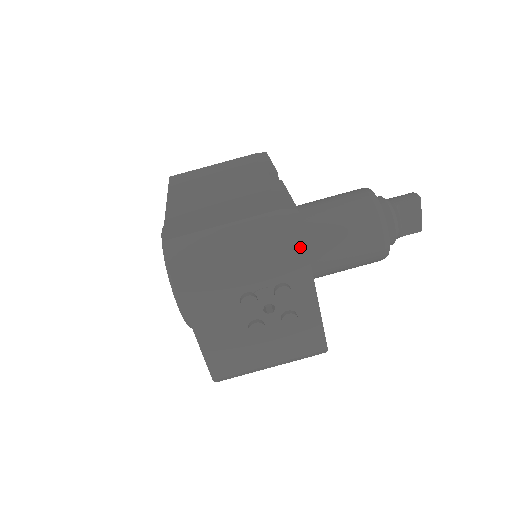
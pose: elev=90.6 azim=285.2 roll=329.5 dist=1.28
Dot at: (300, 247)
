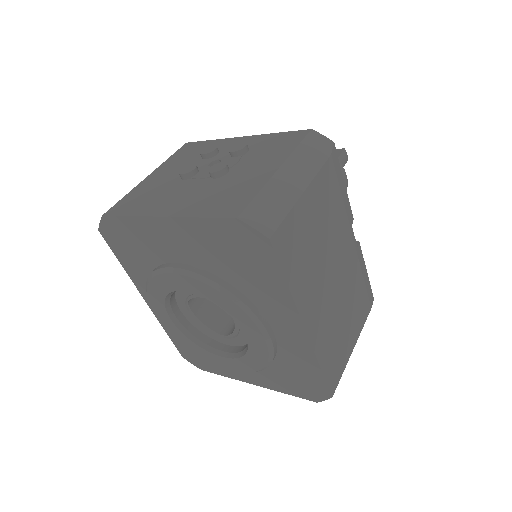
Dot at: (193, 145)
